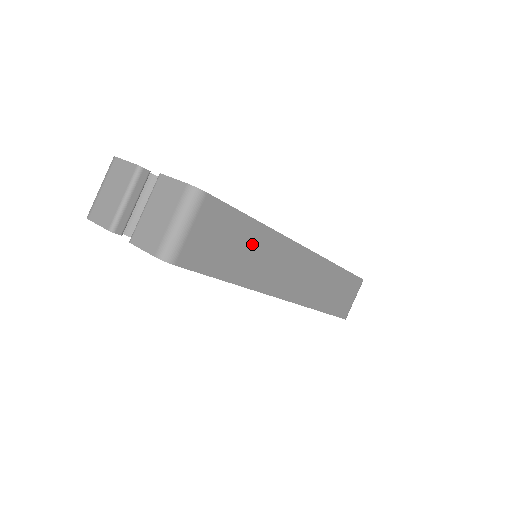
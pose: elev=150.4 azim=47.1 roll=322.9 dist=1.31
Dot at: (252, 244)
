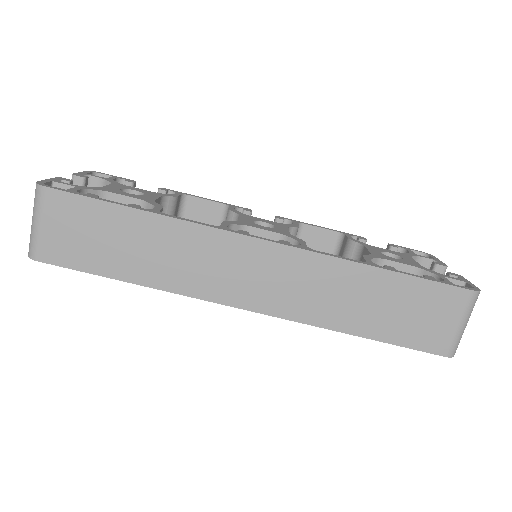
Dot at: (143, 237)
